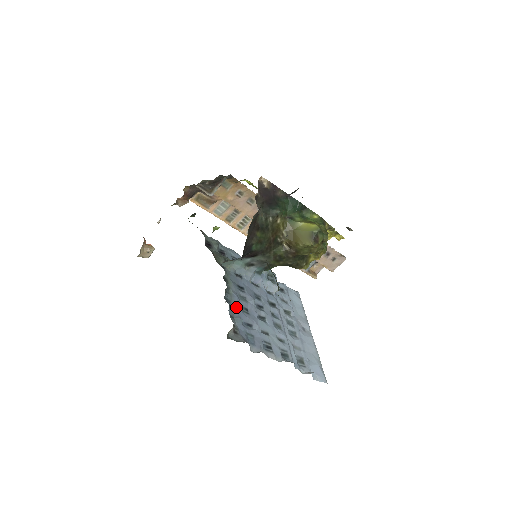
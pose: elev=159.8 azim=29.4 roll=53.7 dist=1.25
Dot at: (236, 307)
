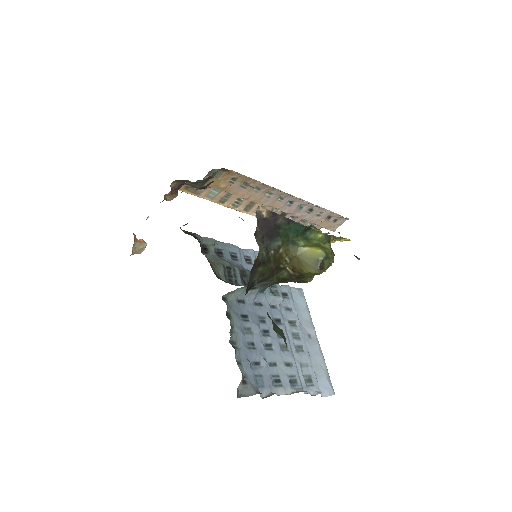
Dot at: (242, 347)
